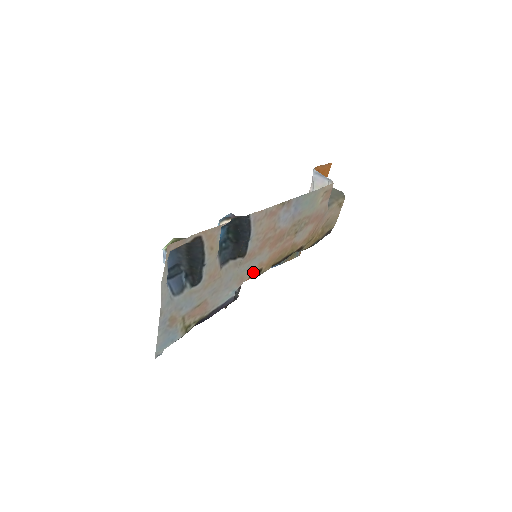
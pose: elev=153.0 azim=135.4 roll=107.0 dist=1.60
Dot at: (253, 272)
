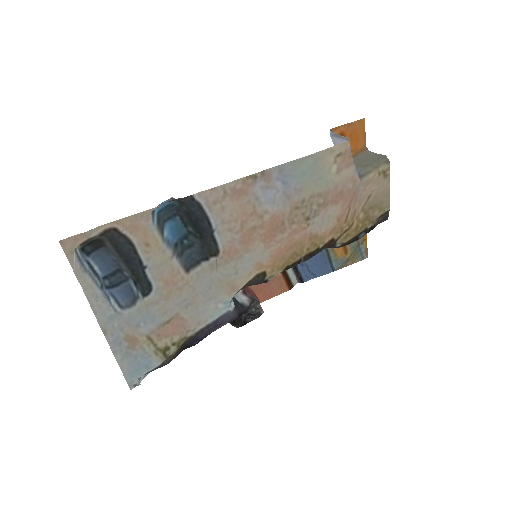
Dot at: (250, 277)
